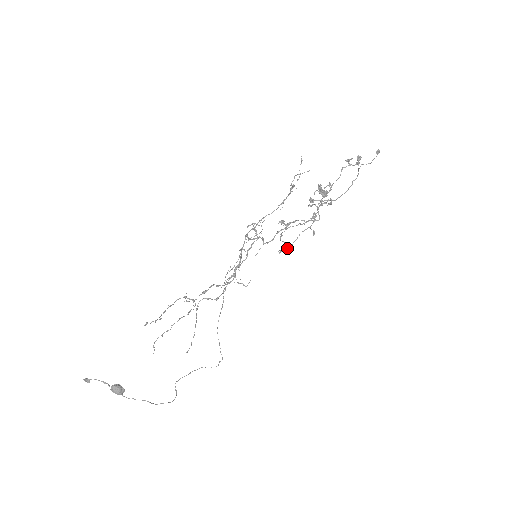
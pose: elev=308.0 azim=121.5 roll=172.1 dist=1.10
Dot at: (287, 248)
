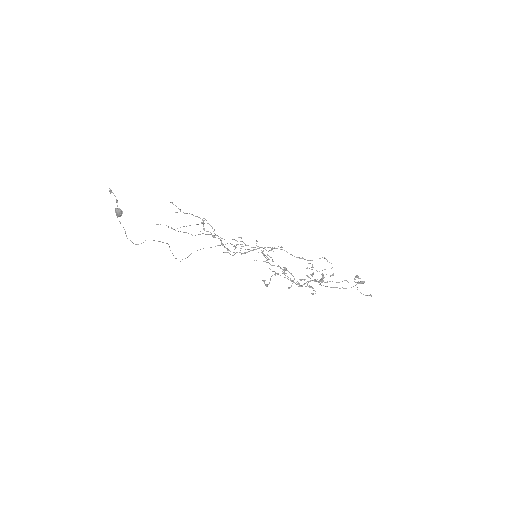
Dot at: (267, 286)
